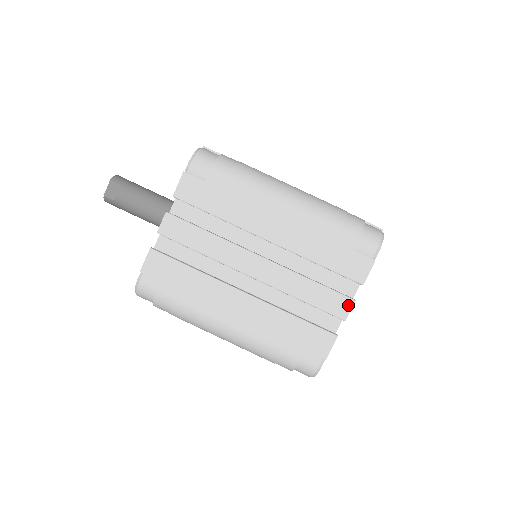
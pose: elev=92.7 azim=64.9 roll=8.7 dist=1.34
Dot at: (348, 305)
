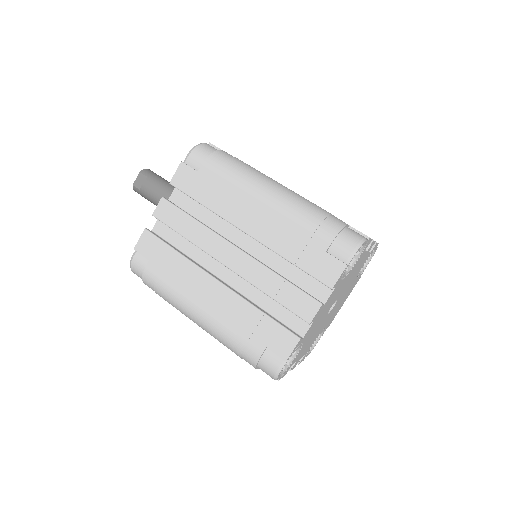
Dot at: (314, 308)
